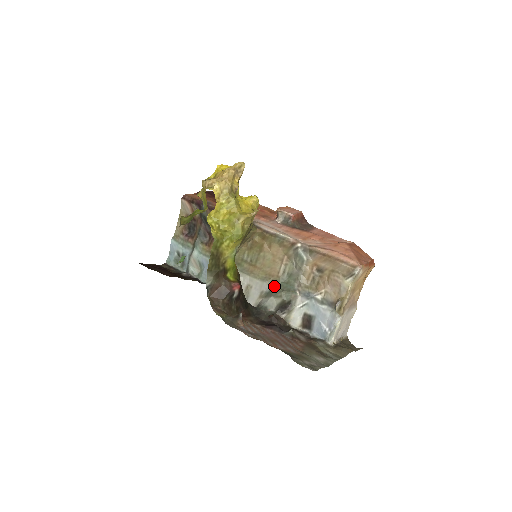
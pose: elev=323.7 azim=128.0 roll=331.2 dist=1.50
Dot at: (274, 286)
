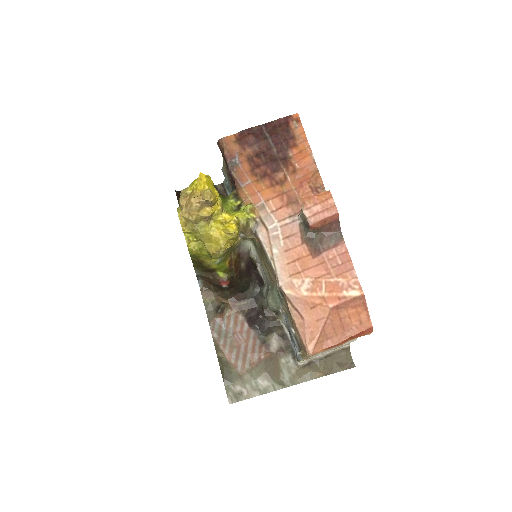
Dot at: (269, 288)
